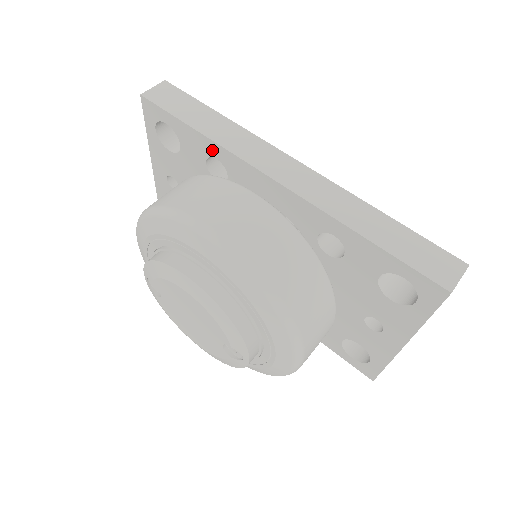
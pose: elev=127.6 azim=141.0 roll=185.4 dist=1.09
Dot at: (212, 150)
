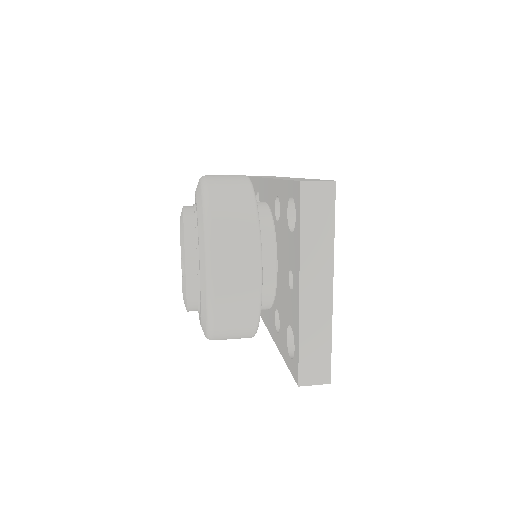
Dot at: (257, 185)
